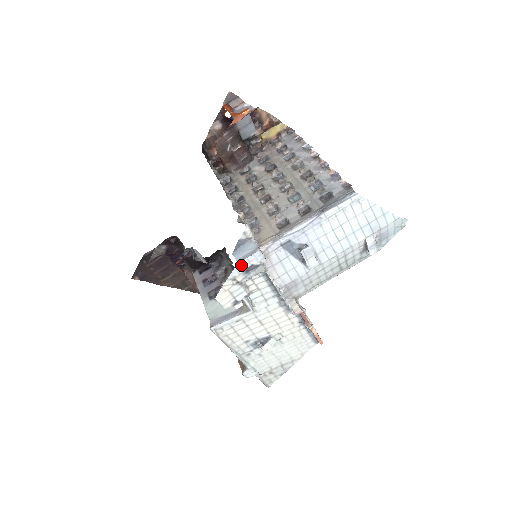
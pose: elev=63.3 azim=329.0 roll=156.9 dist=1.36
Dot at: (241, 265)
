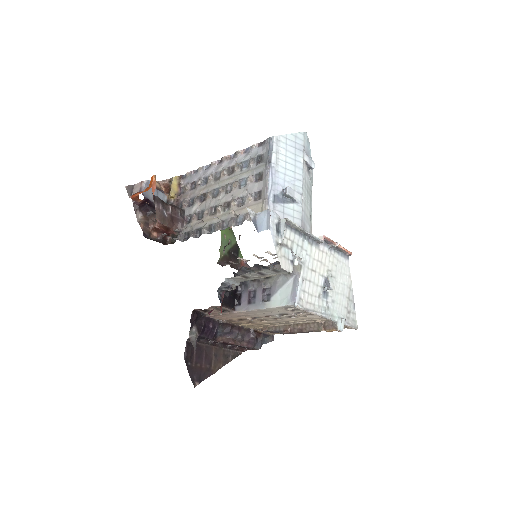
Dot at: (272, 229)
